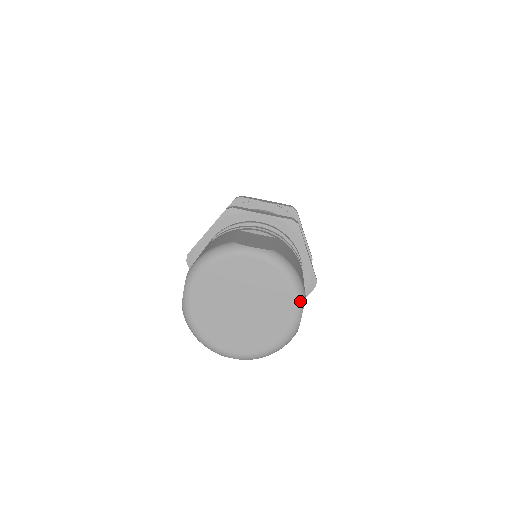
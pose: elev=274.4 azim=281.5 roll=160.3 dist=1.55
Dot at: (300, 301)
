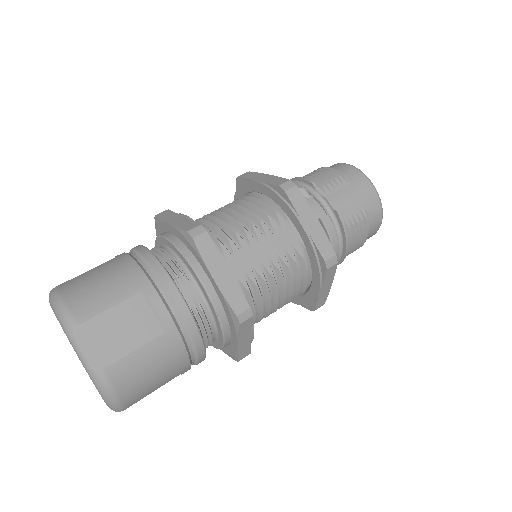
Dot at: (113, 410)
